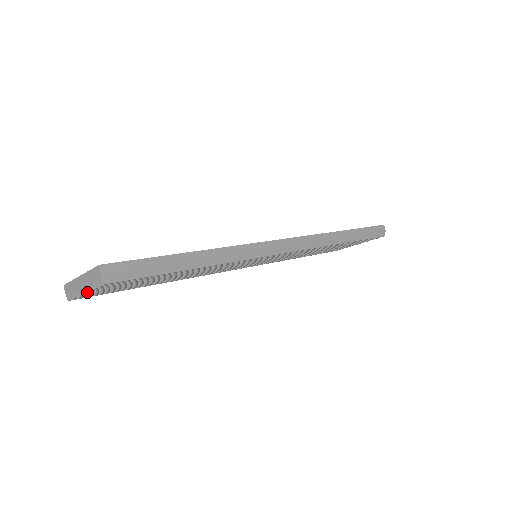
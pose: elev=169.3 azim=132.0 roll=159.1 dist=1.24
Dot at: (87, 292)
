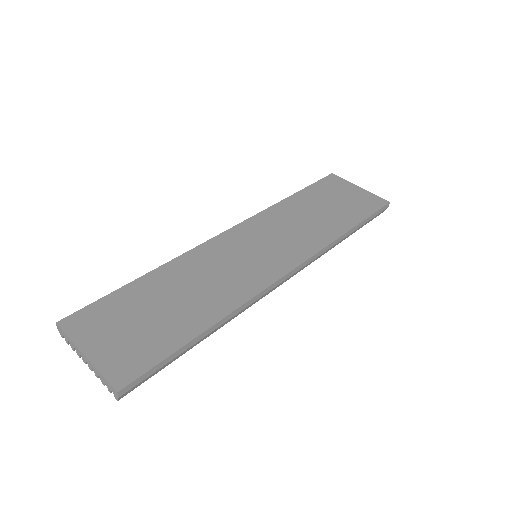
Dot at: (92, 369)
